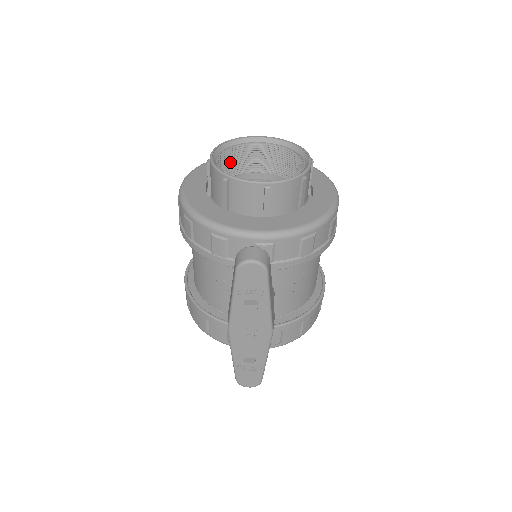
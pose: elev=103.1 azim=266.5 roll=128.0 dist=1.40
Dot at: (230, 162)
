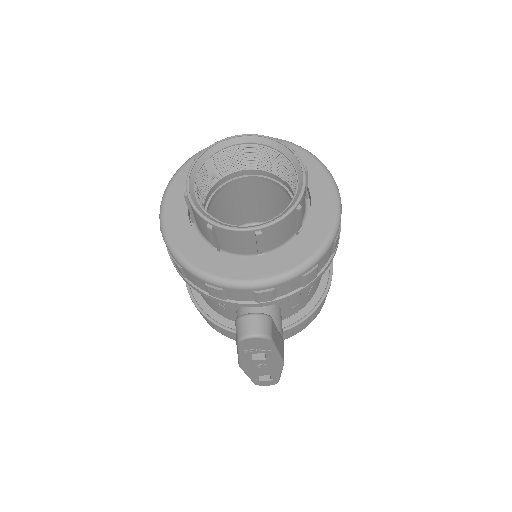
Dot at: (210, 173)
